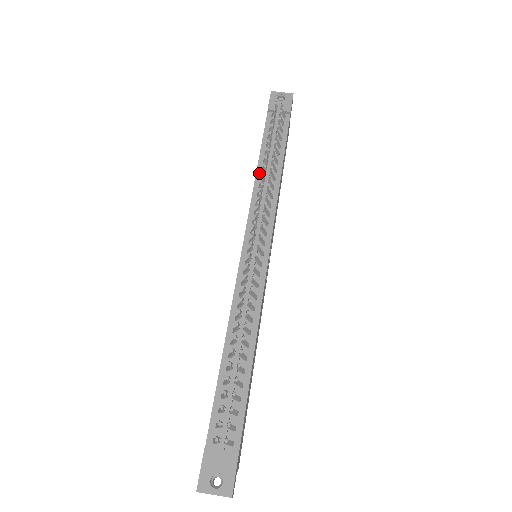
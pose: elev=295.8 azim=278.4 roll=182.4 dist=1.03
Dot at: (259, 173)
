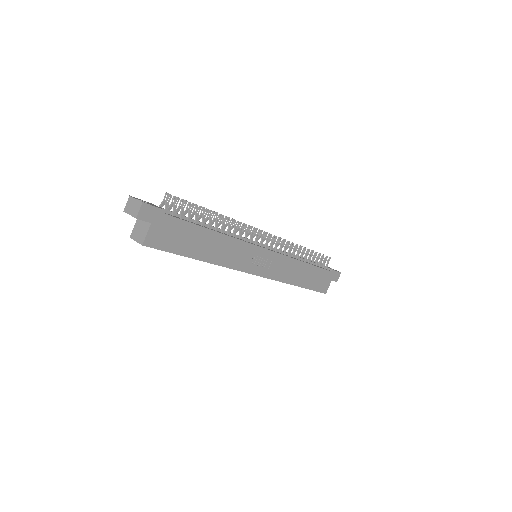
Dot at: occluded
